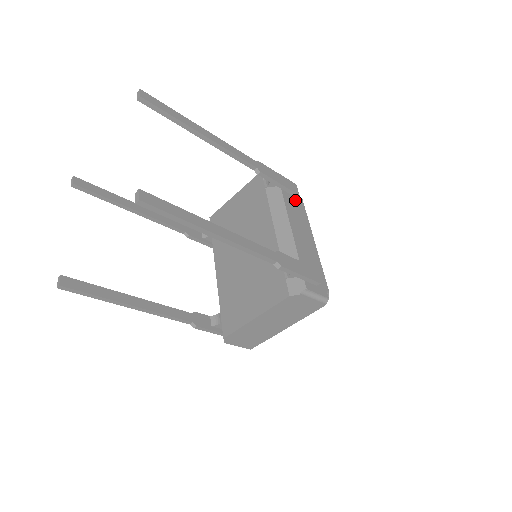
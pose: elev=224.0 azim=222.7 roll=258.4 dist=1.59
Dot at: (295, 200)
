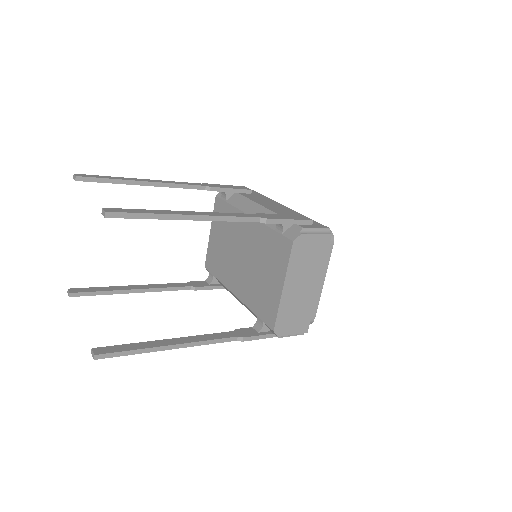
Dot at: (256, 195)
